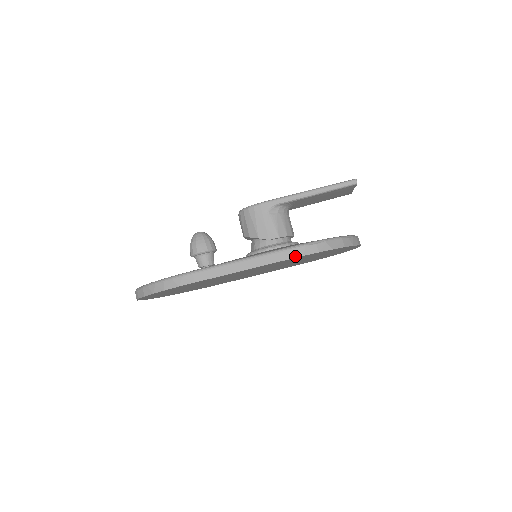
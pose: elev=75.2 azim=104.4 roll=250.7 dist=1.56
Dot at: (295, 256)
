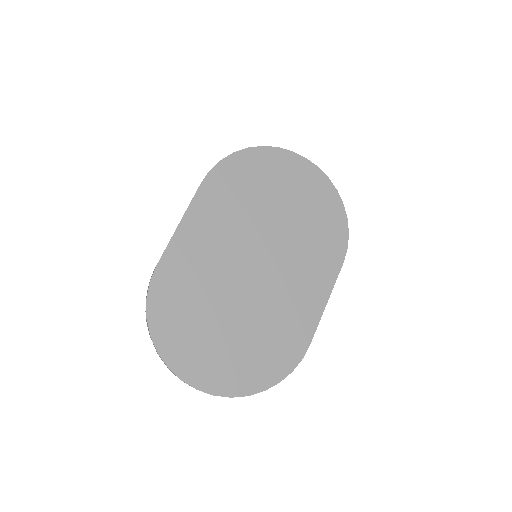
Dot at: (205, 177)
